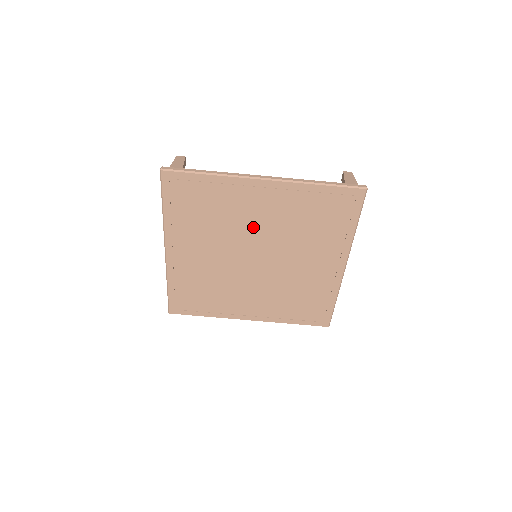
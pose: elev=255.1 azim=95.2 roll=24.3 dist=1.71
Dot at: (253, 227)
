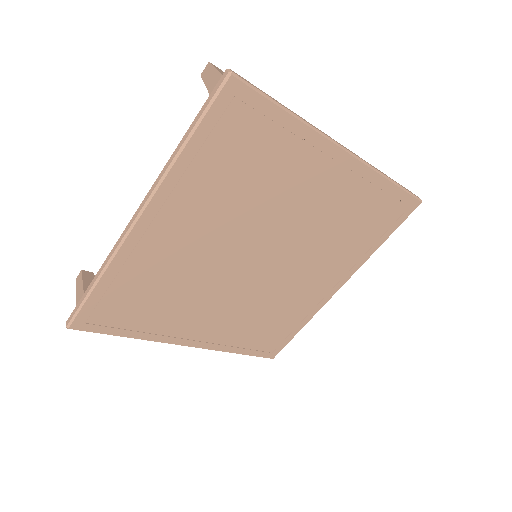
Dot at: (208, 252)
